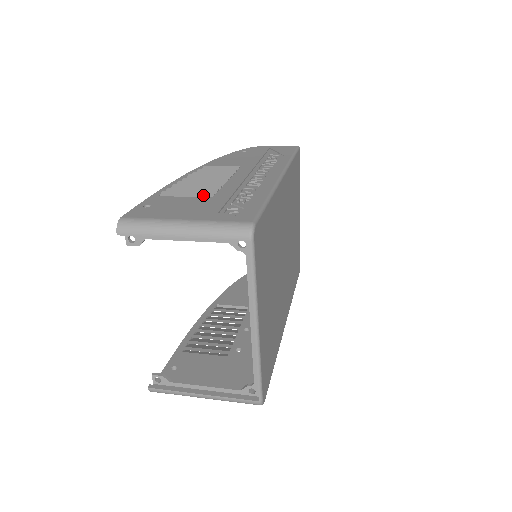
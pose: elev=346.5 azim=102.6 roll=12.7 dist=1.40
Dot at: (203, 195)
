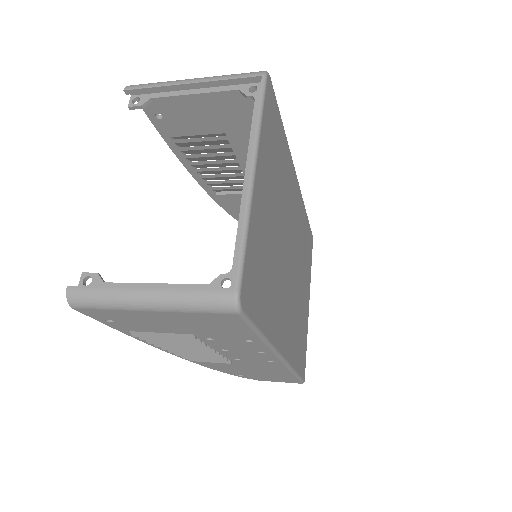
Dot at: occluded
